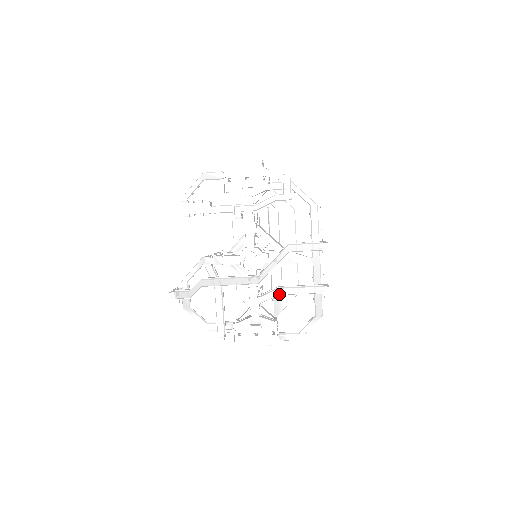
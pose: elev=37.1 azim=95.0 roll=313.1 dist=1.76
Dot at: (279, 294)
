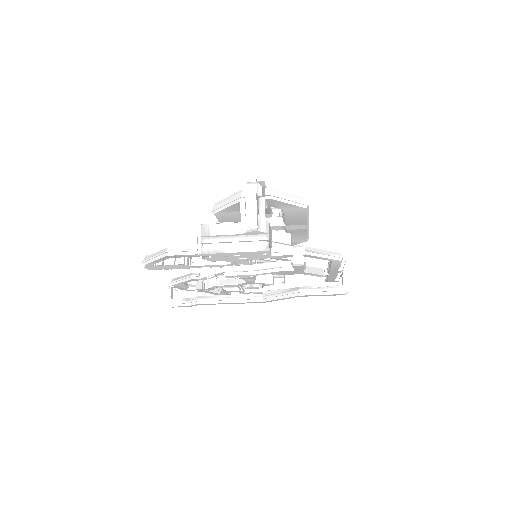
Dot at: occluded
